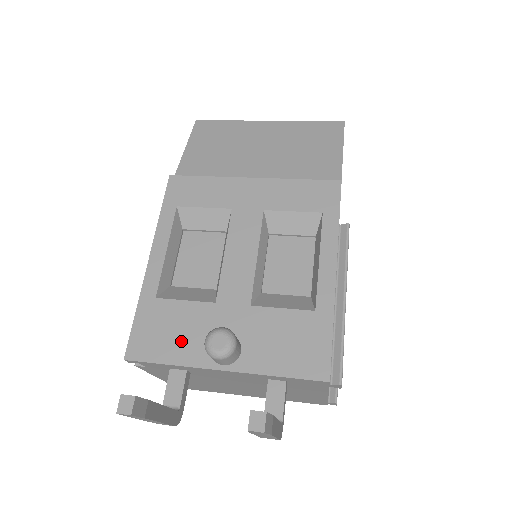
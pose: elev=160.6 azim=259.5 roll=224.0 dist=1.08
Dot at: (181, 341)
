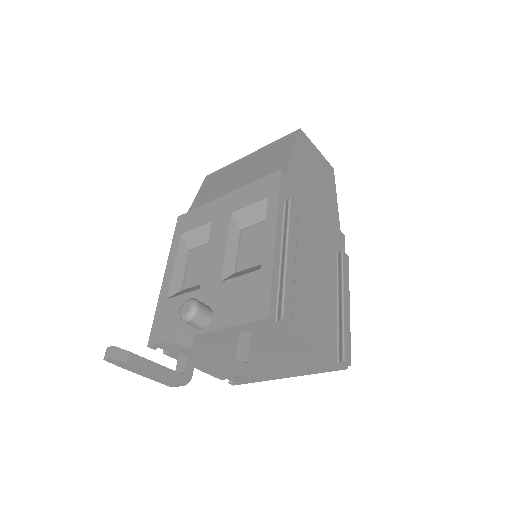
Dot at: (179, 322)
